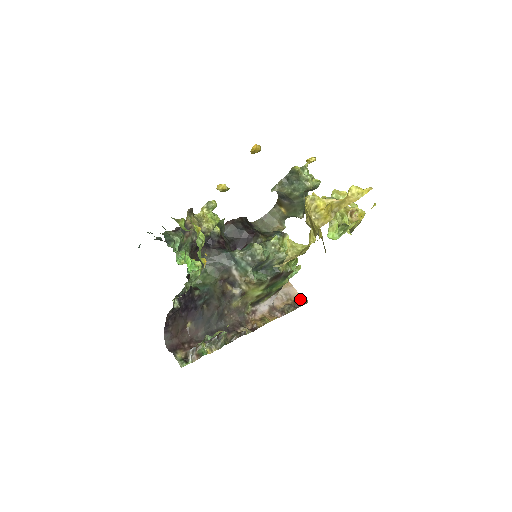
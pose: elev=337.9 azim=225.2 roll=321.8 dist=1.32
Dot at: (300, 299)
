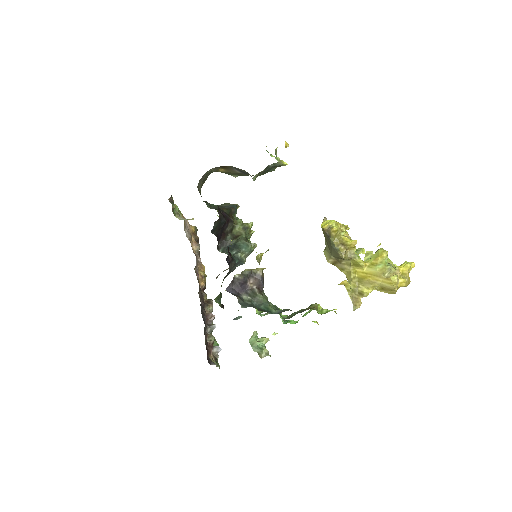
Dot at: (194, 230)
